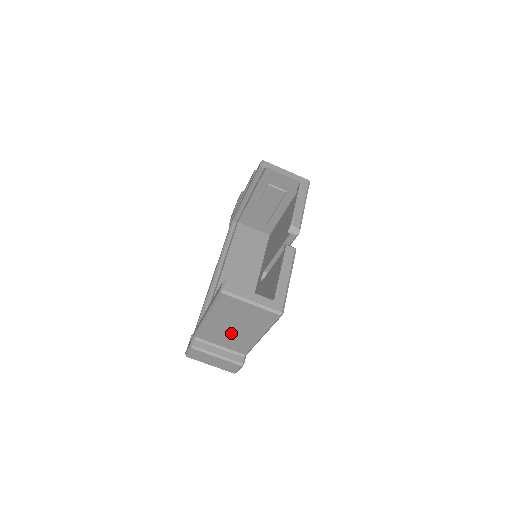
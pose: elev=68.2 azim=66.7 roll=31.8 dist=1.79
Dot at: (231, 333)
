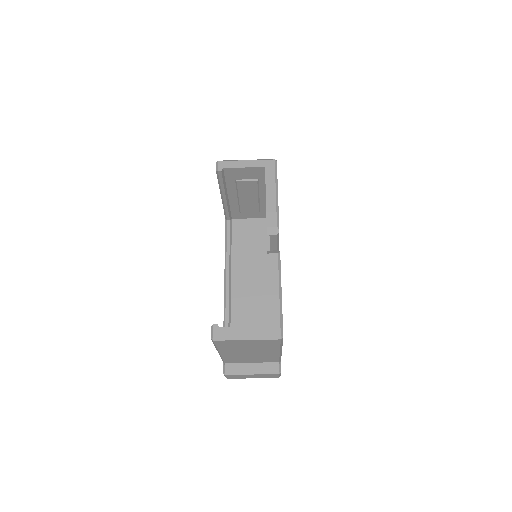
Dot at: (251, 355)
